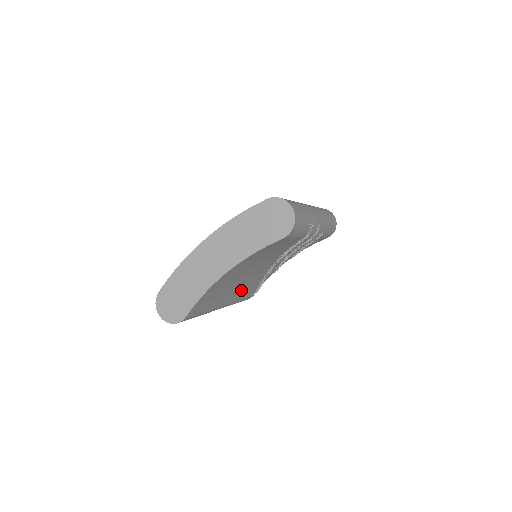
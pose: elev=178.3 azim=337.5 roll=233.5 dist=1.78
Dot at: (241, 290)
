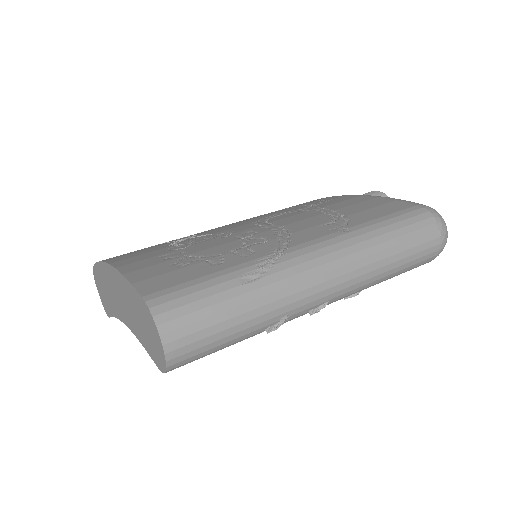
Dot at: occluded
